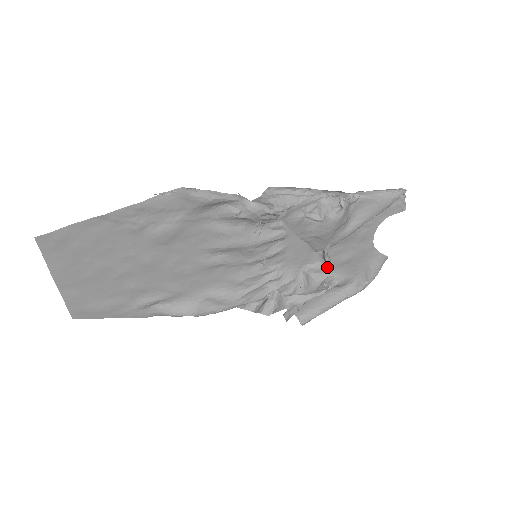
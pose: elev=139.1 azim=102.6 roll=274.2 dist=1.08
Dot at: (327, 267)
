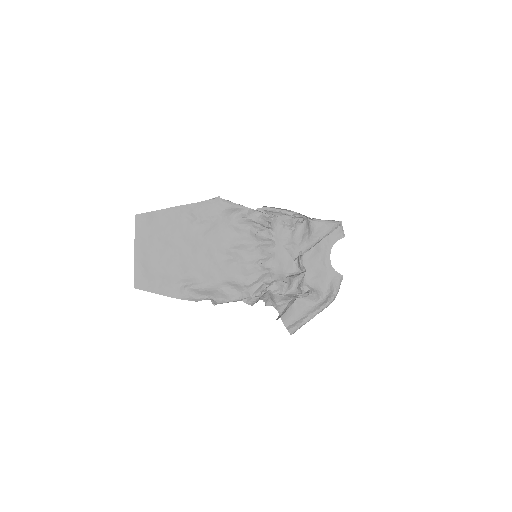
Dot at: (302, 272)
